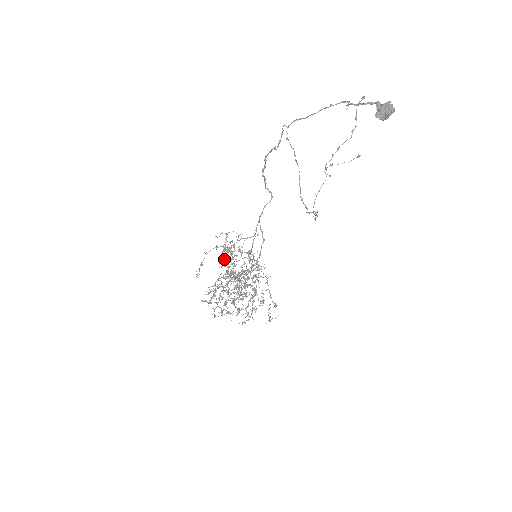
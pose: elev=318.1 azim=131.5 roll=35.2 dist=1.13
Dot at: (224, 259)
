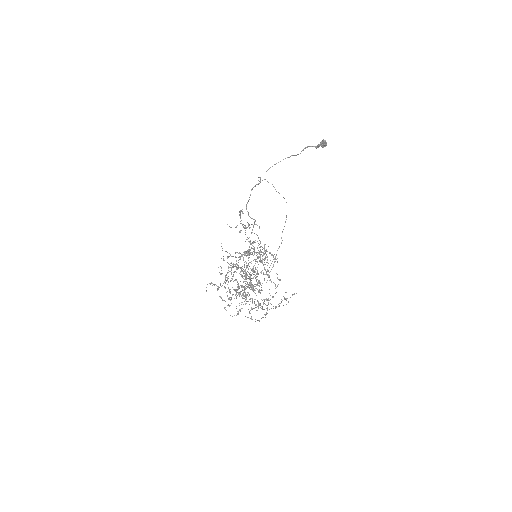
Dot at: (213, 284)
